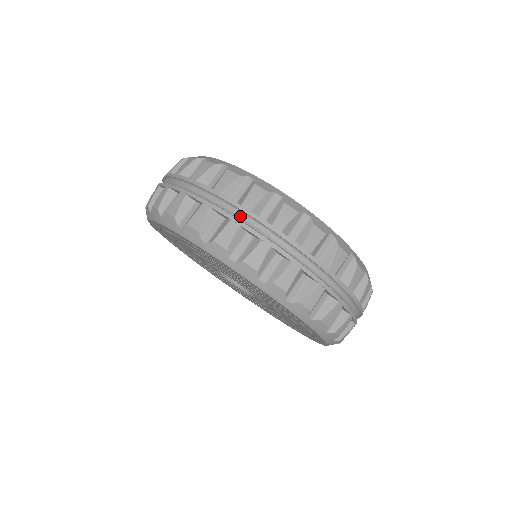
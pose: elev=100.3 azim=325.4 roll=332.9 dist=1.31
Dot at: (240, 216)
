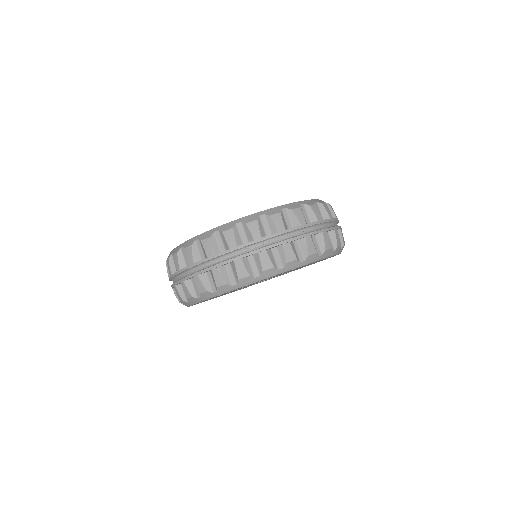
Dot at: (259, 246)
